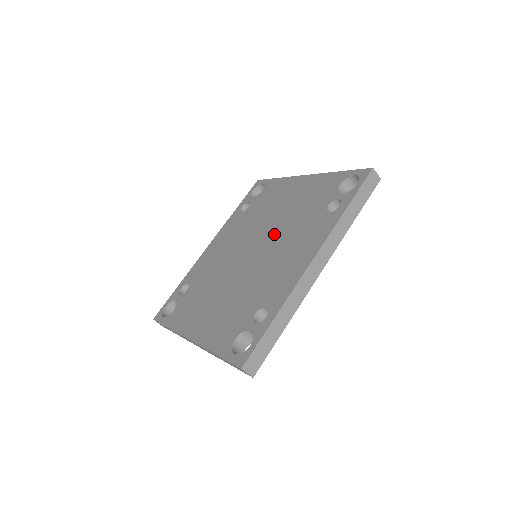
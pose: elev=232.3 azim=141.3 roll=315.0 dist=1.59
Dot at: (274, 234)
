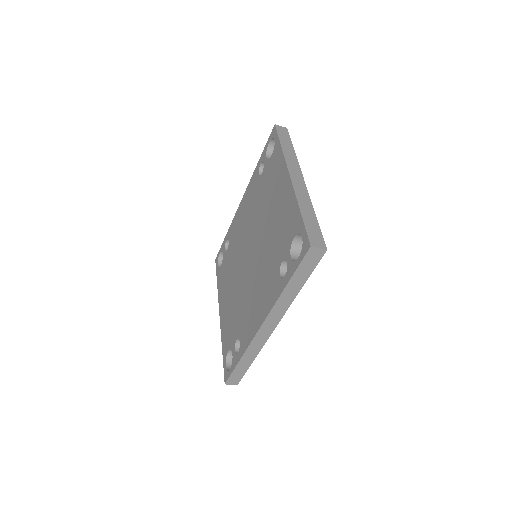
Dot at: (259, 251)
